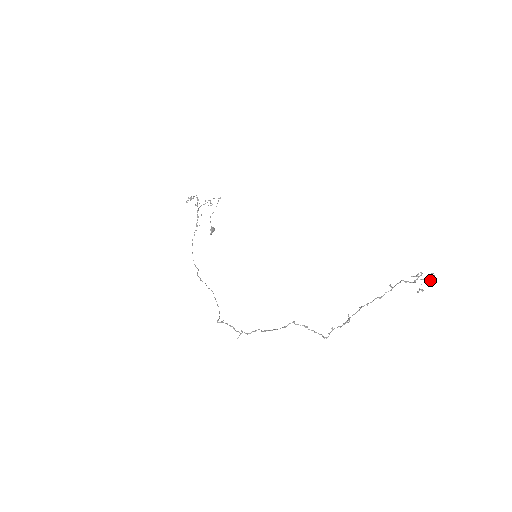
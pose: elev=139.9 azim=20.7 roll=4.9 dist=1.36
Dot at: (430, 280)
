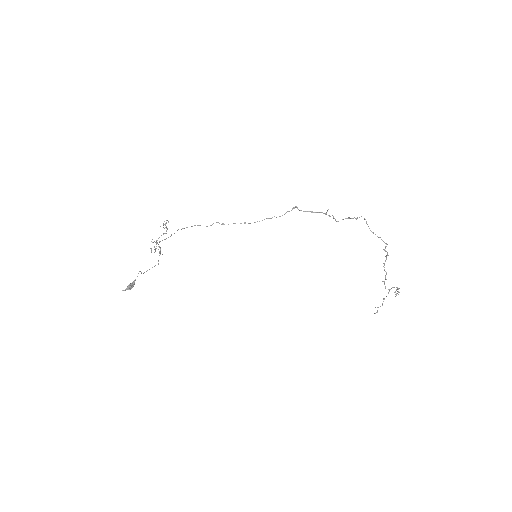
Dot at: occluded
